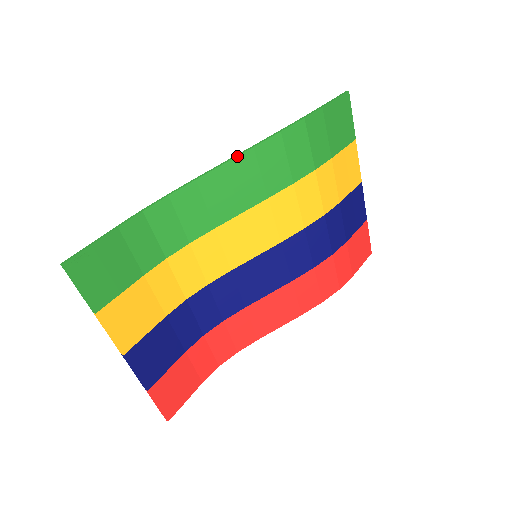
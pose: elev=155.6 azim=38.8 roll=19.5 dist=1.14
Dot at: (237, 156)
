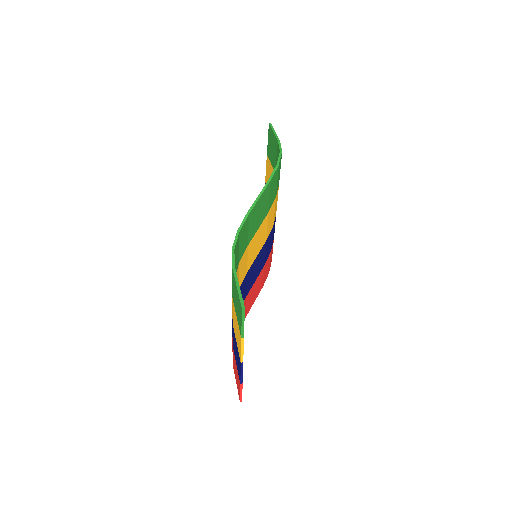
Dot at: (265, 189)
